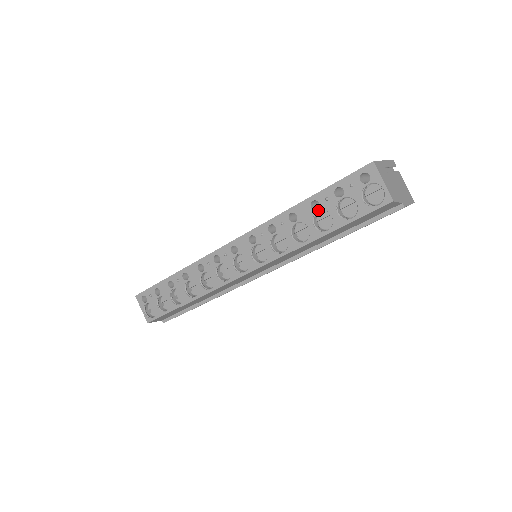
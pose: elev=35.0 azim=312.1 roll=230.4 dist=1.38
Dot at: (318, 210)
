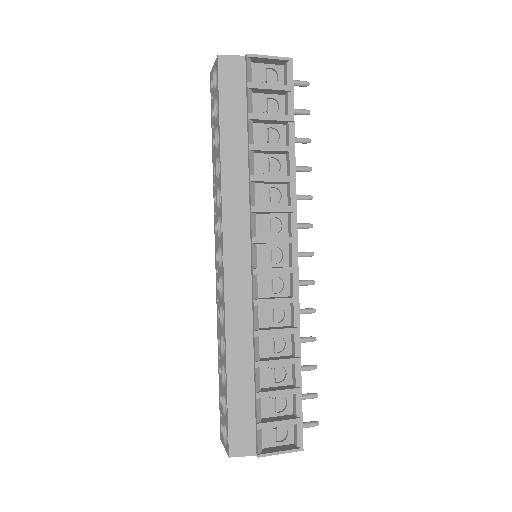
Dot at: (215, 139)
